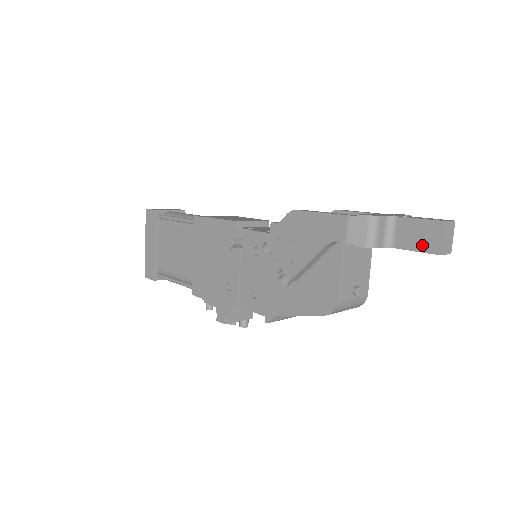
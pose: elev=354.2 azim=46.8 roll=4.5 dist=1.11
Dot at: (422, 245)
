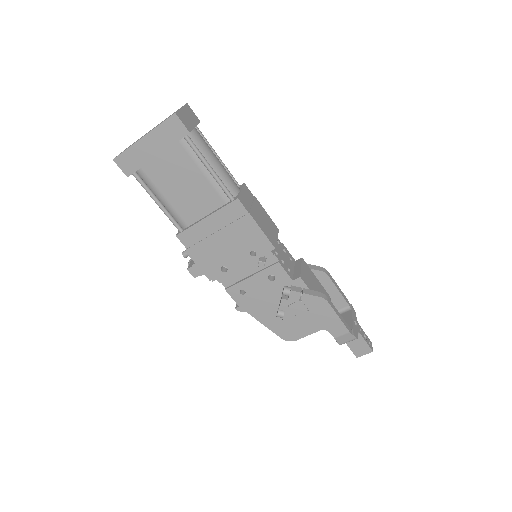
Dot at: (355, 350)
